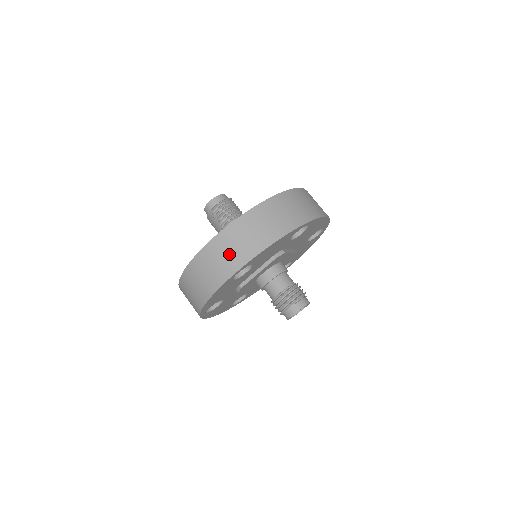
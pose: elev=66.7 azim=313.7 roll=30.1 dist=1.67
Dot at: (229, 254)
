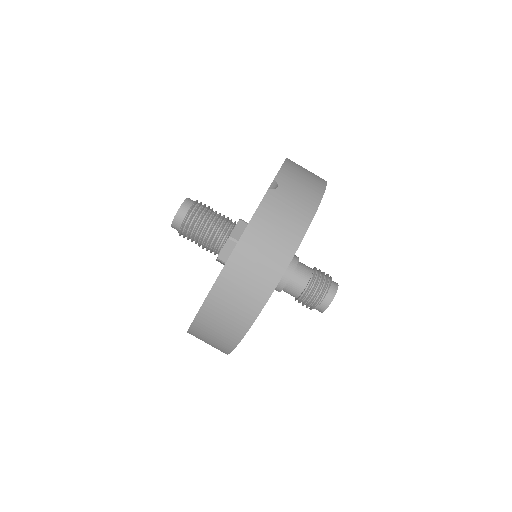
Dot at: (218, 334)
